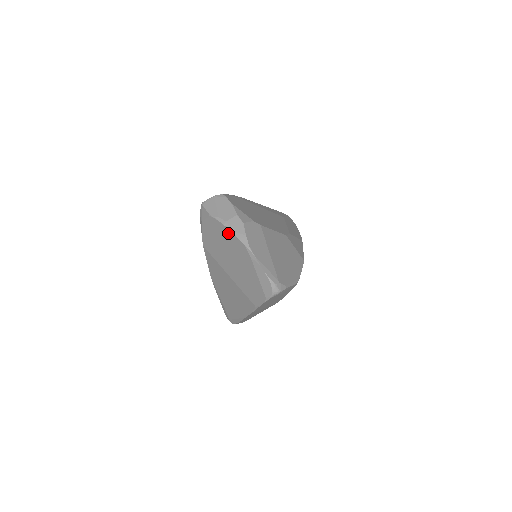
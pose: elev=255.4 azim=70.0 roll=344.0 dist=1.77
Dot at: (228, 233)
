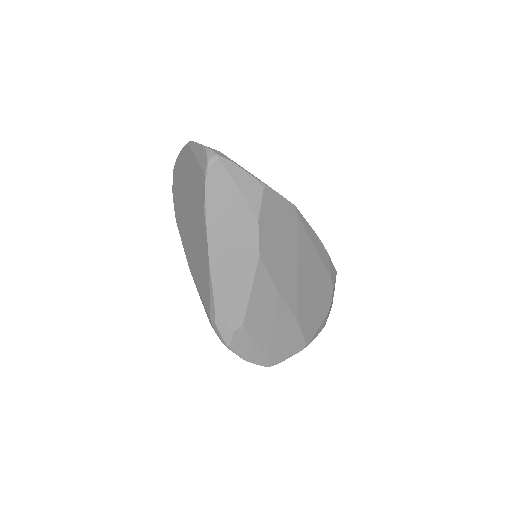
Dot at: (180, 158)
